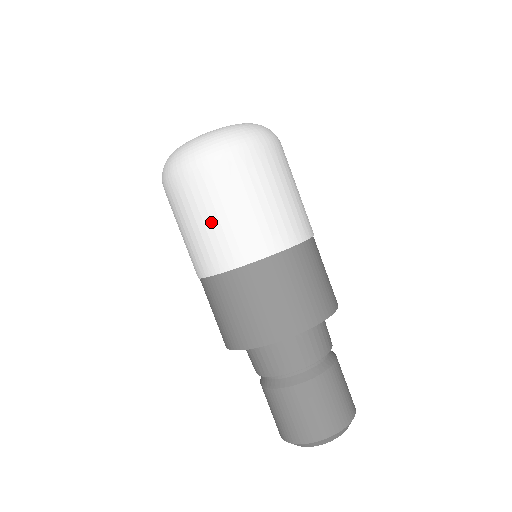
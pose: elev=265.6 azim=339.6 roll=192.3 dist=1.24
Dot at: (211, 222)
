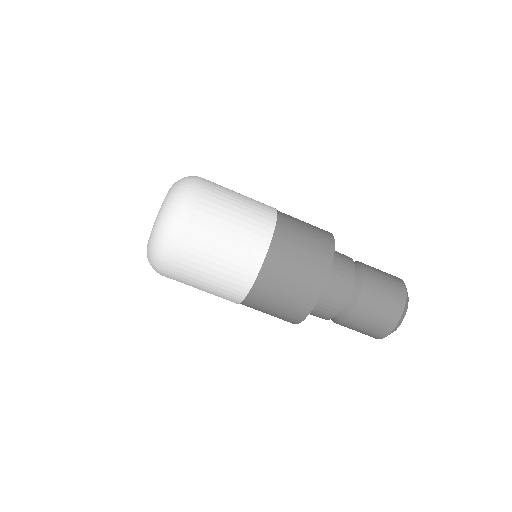
Dot at: (222, 251)
